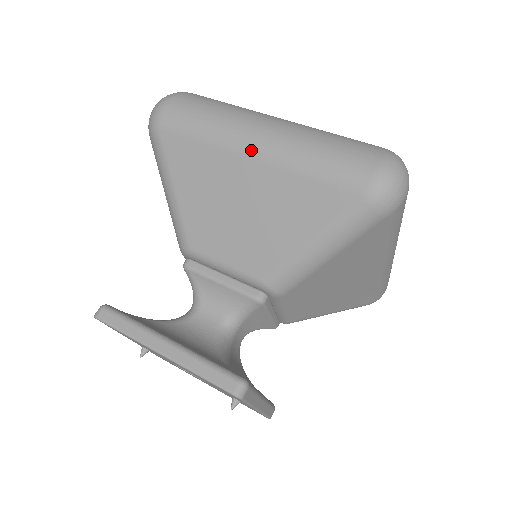
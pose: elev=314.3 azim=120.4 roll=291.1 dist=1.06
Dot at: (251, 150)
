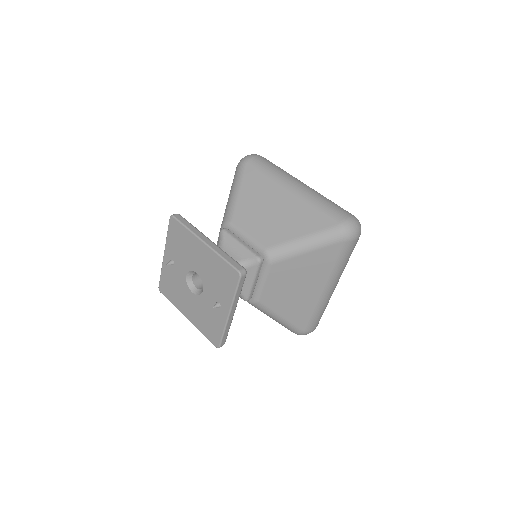
Dot at: (292, 188)
